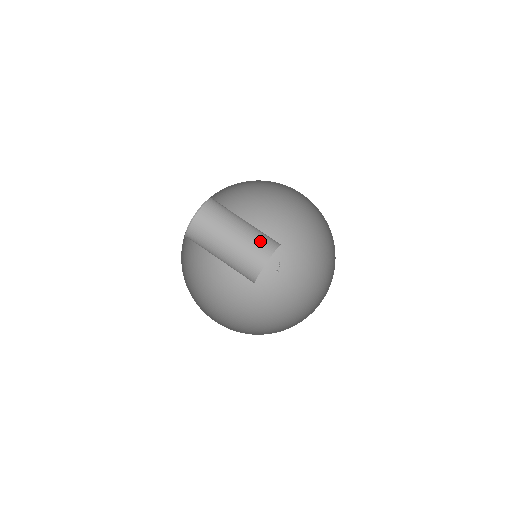
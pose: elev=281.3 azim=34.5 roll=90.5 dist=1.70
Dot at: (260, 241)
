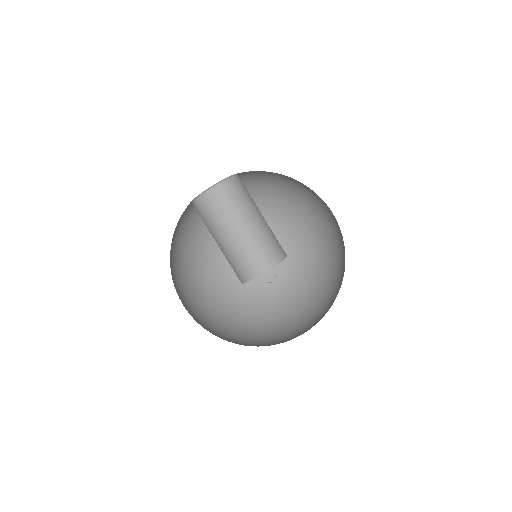
Dot at: (273, 243)
